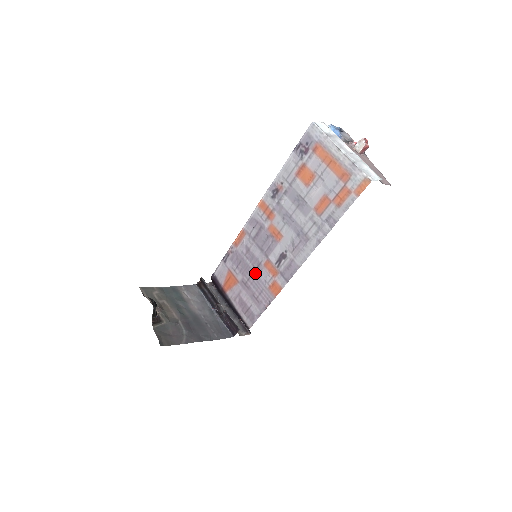
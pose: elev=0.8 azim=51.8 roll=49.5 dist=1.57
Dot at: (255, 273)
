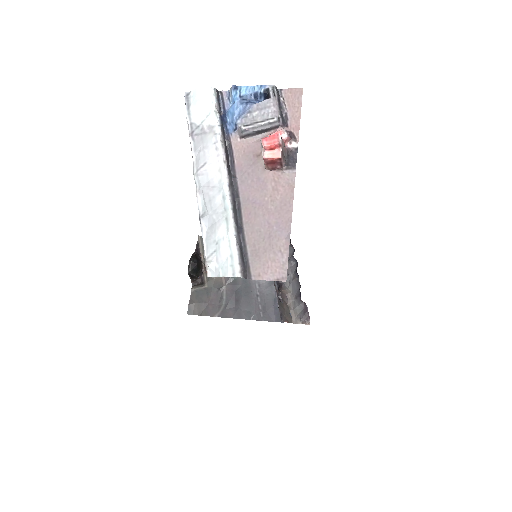
Dot at: occluded
